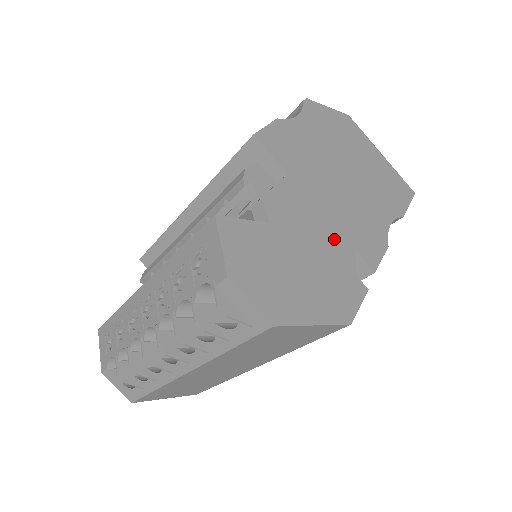
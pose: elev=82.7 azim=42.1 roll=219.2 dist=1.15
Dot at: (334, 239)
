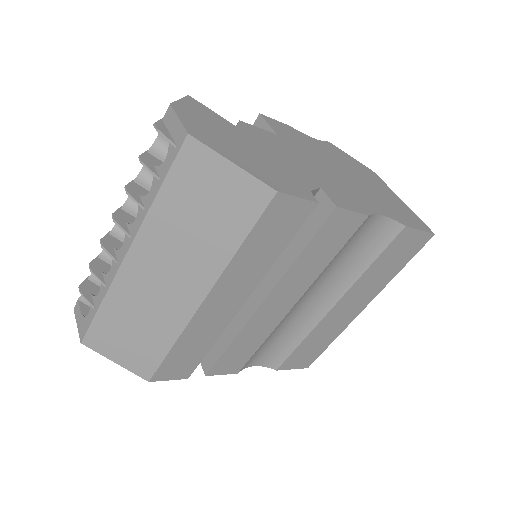
Dot at: (300, 170)
